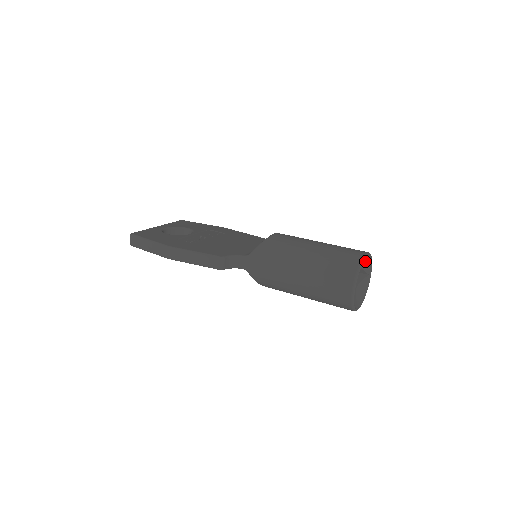
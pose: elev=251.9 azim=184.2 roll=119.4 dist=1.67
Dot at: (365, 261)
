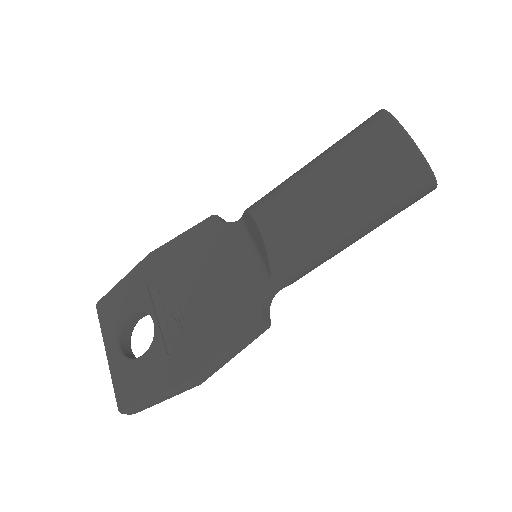
Dot at: occluded
